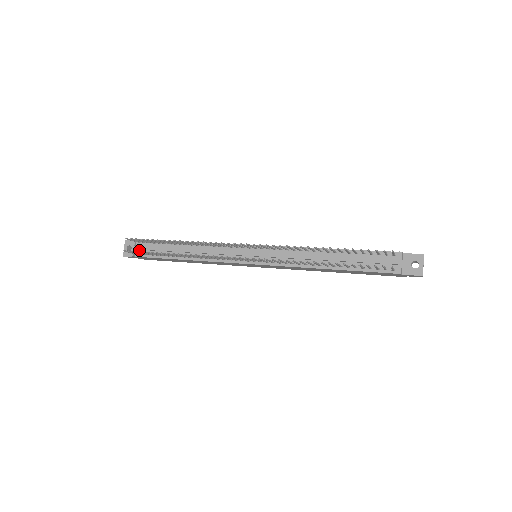
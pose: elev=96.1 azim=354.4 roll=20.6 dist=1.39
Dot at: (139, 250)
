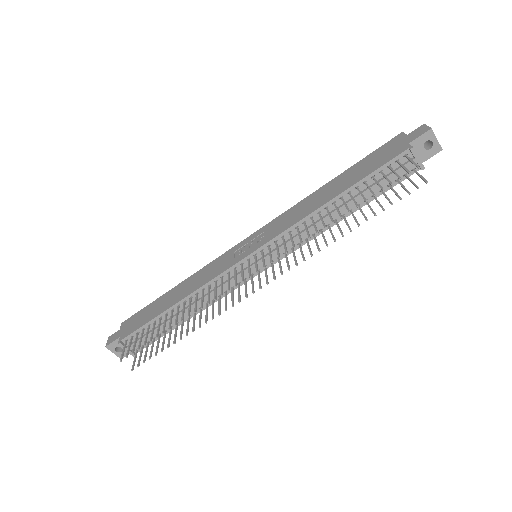
Dot at: occluded
